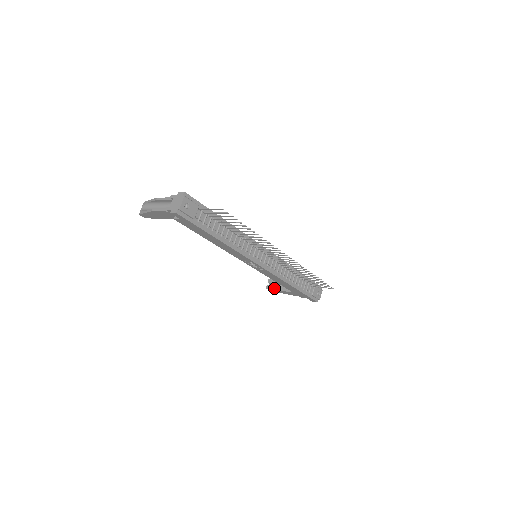
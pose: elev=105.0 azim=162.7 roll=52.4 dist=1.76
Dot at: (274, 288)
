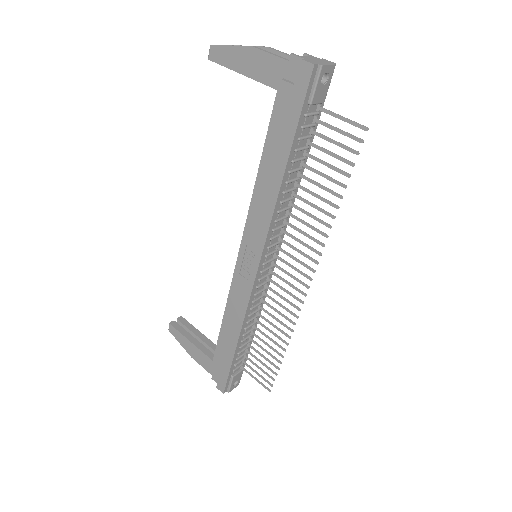
Dot at: (182, 331)
